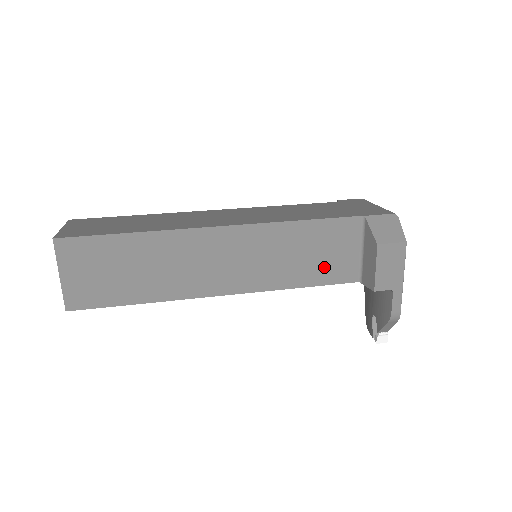
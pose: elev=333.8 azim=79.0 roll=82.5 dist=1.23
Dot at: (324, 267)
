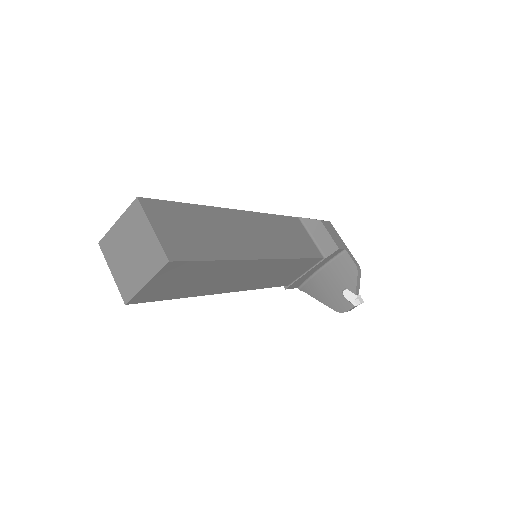
Dot at: (303, 246)
